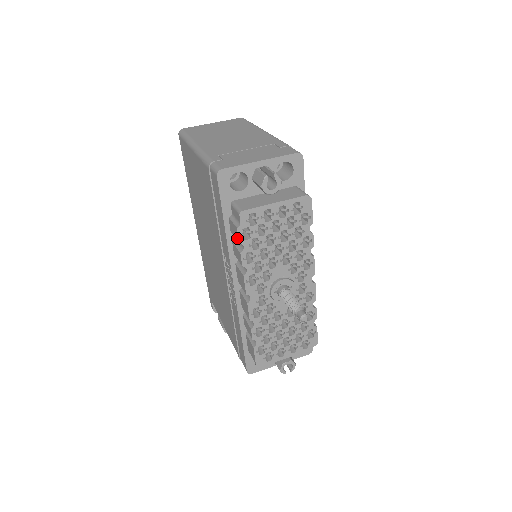
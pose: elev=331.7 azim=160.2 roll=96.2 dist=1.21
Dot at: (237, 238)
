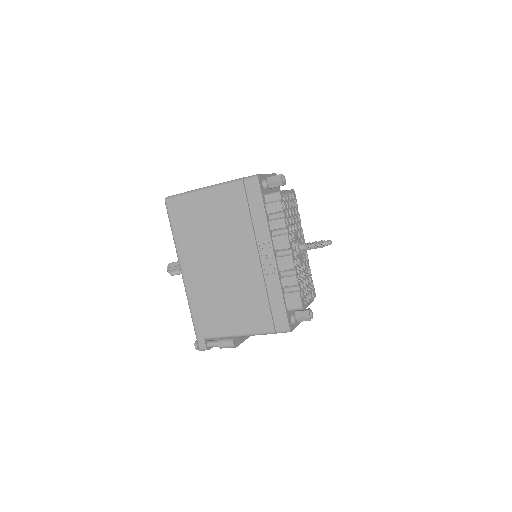
Dot at: (280, 209)
